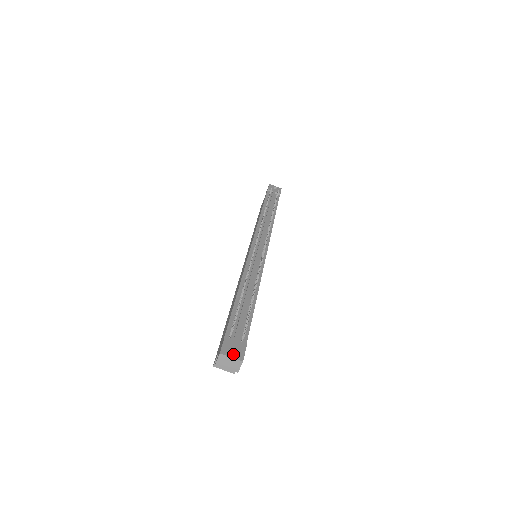
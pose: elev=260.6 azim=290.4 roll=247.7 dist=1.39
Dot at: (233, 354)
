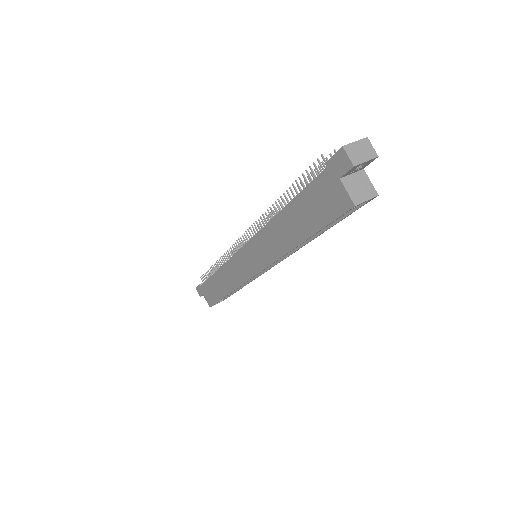
Dot at: occluded
